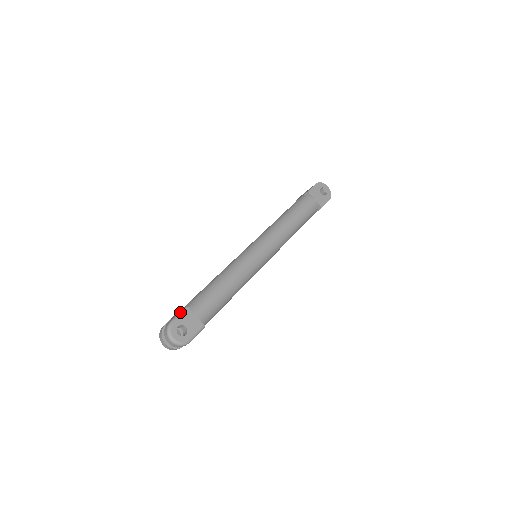
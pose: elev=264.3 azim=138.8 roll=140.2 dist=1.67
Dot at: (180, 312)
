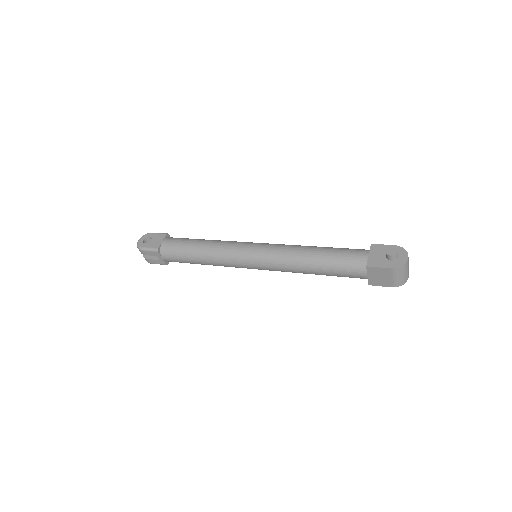
Dot at: (162, 233)
